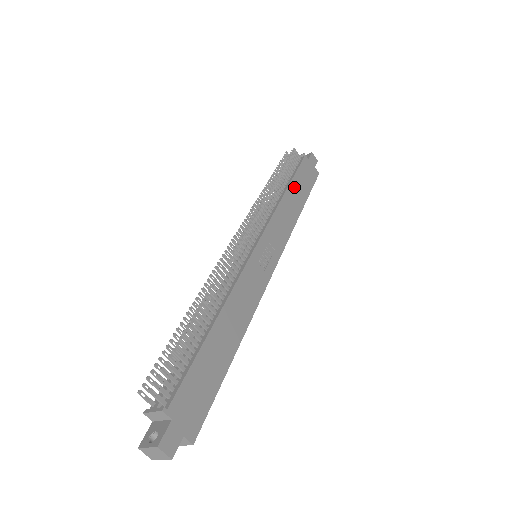
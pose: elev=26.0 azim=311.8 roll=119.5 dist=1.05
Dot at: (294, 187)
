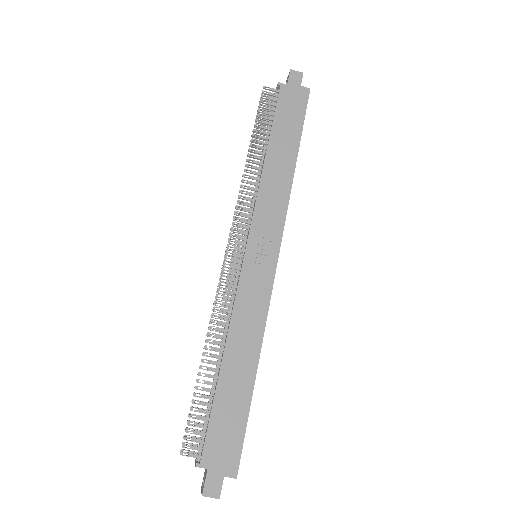
Dot at: (276, 141)
